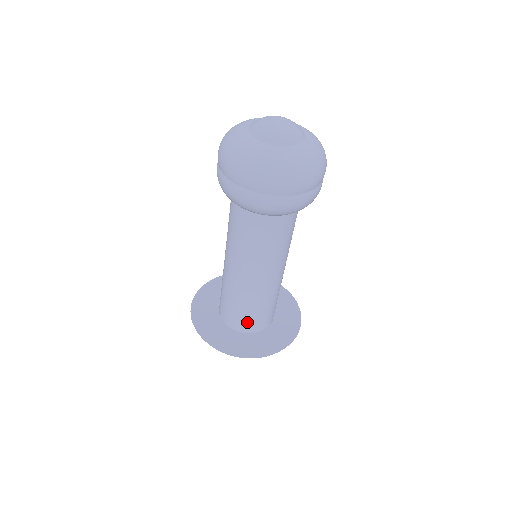
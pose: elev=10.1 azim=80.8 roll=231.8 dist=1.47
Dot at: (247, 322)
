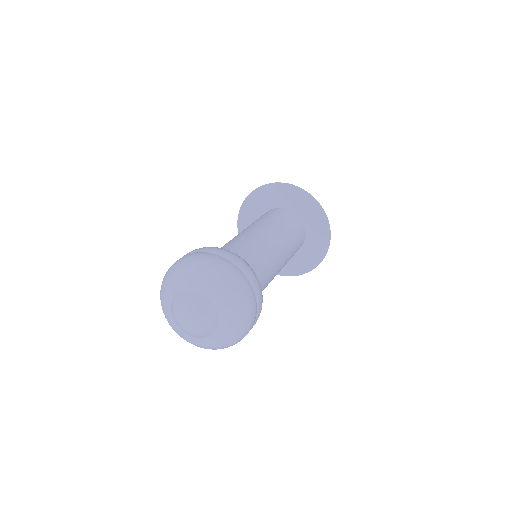
Dot at: occluded
